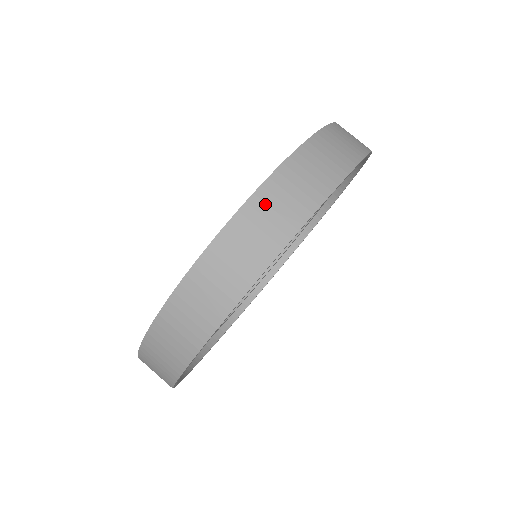
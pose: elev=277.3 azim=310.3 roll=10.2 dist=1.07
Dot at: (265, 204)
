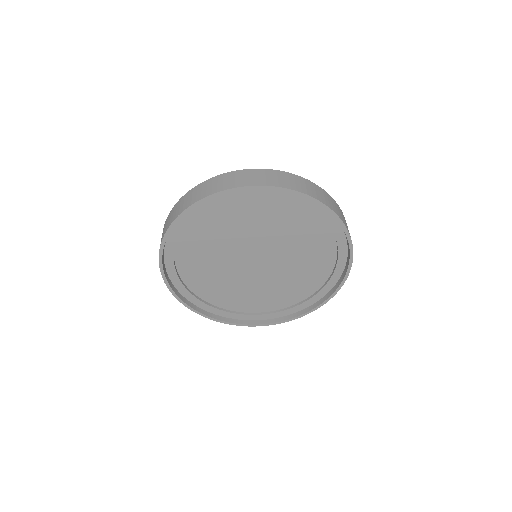
Dot at: (294, 178)
